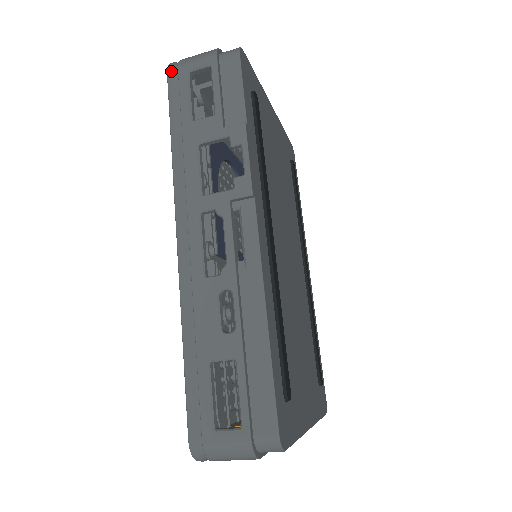
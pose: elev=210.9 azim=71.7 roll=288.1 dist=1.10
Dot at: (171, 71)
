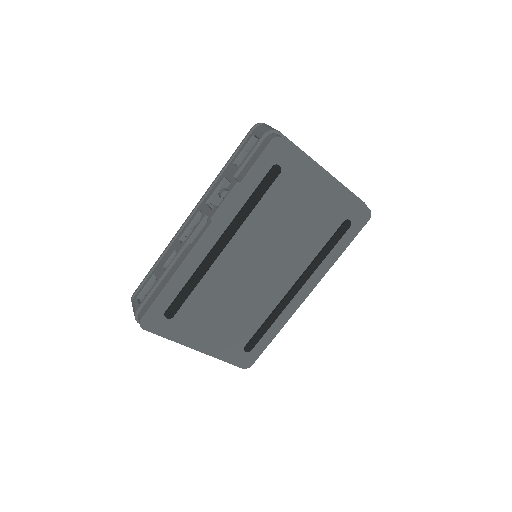
Dot at: (252, 129)
